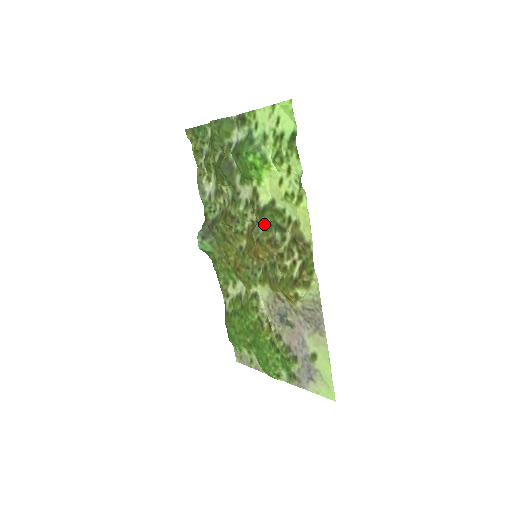
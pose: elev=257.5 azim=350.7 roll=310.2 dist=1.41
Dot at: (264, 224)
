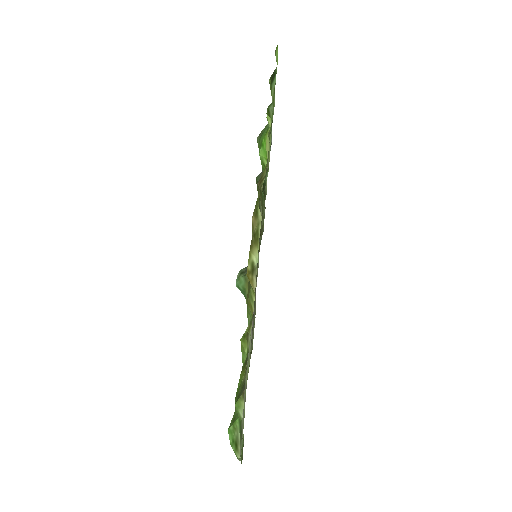
Dot at: occluded
